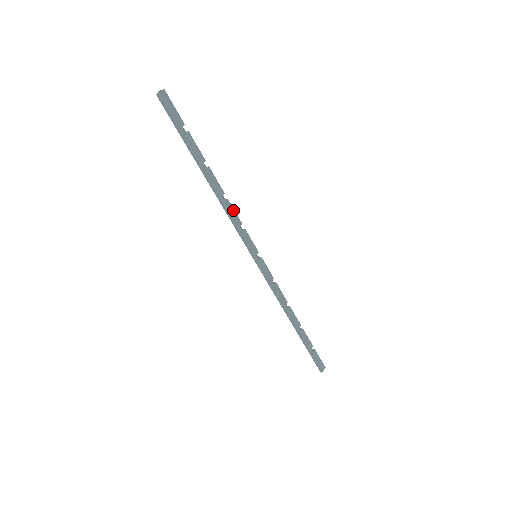
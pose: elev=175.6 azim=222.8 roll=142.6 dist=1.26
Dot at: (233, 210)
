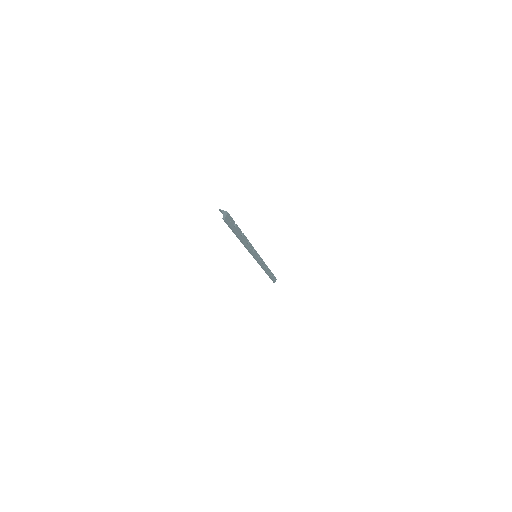
Dot at: (251, 245)
